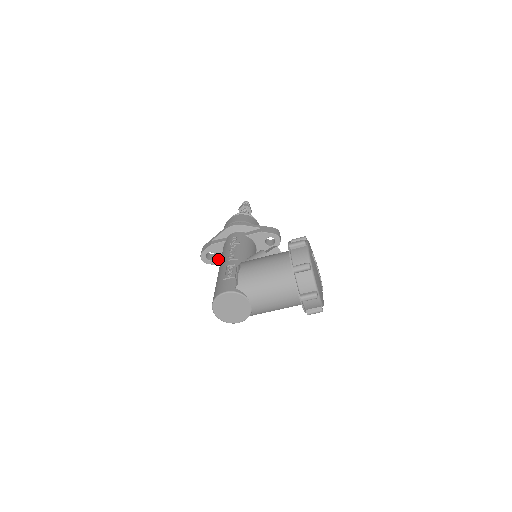
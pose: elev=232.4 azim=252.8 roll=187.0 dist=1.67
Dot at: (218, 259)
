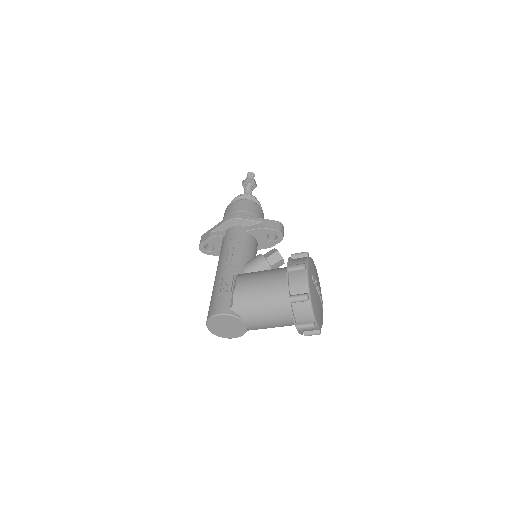
Dot at: (217, 251)
